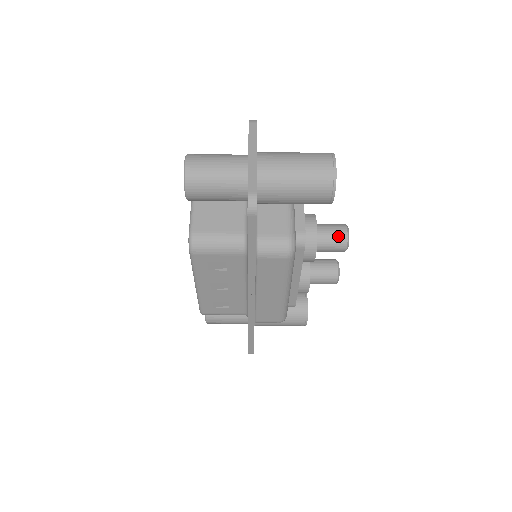
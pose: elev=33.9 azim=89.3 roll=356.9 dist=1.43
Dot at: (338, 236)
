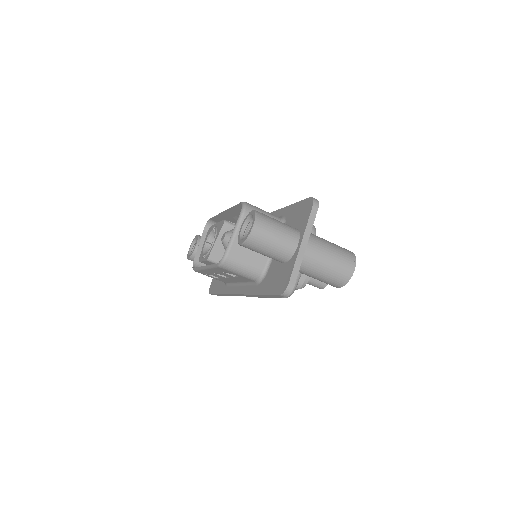
Dot at: (322, 282)
